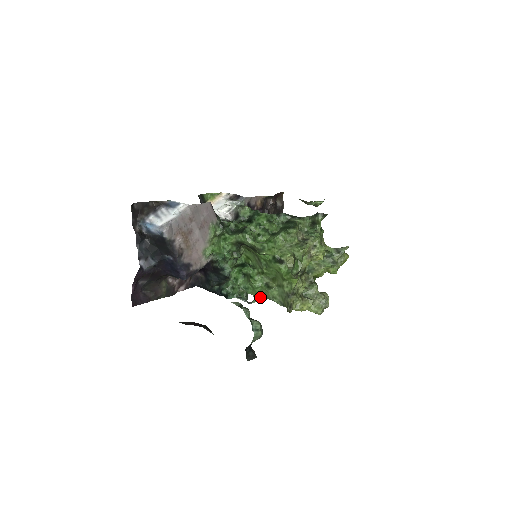
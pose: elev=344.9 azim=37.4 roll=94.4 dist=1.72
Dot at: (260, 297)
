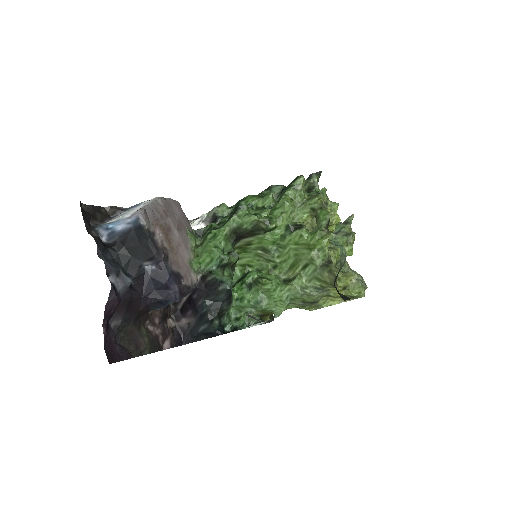
Dot at: (282, 303)
